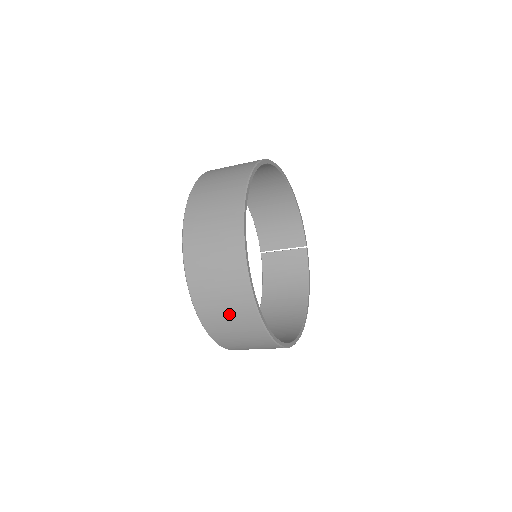
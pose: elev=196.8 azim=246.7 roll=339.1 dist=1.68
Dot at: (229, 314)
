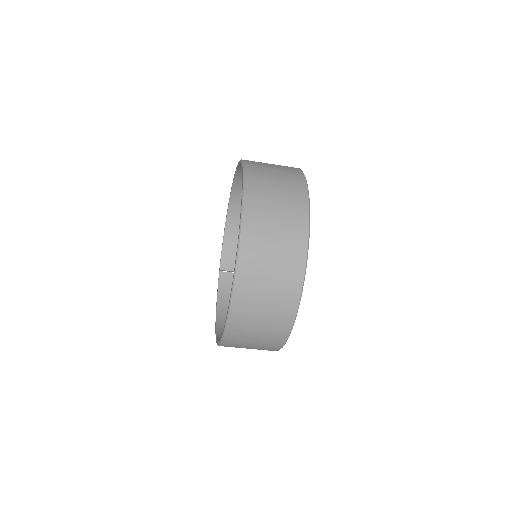
Dot at: (271, 283)
